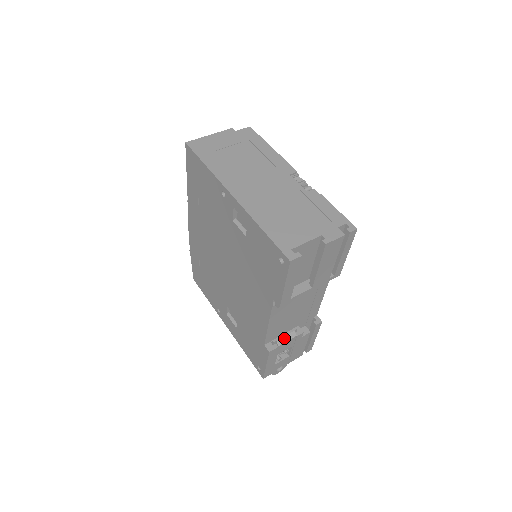
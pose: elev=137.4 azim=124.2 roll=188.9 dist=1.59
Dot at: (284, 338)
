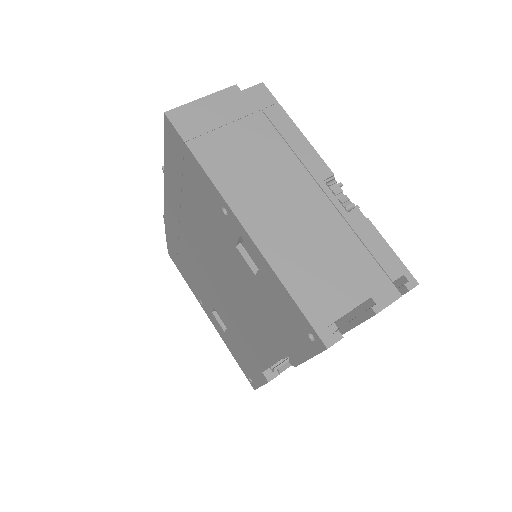
Dot at: (287, 364)
